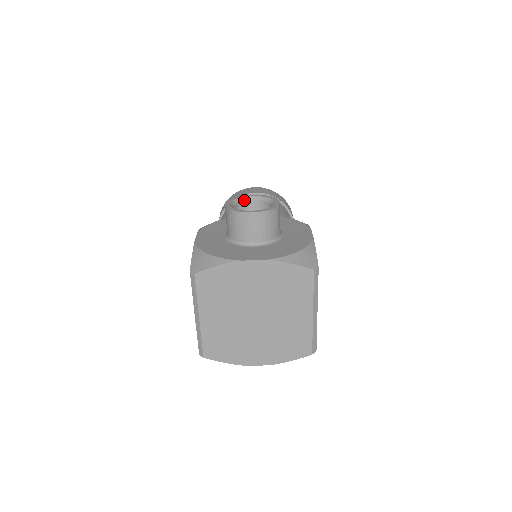
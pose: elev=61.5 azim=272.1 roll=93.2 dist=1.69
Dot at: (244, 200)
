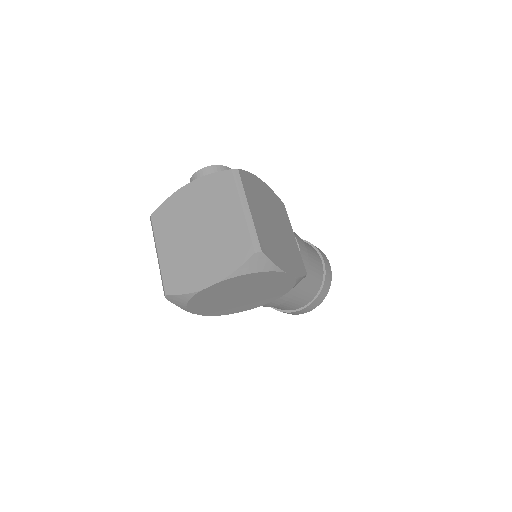
Dot at: occluded
